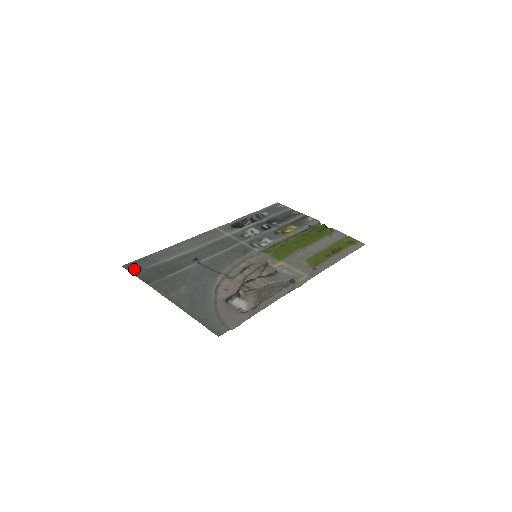
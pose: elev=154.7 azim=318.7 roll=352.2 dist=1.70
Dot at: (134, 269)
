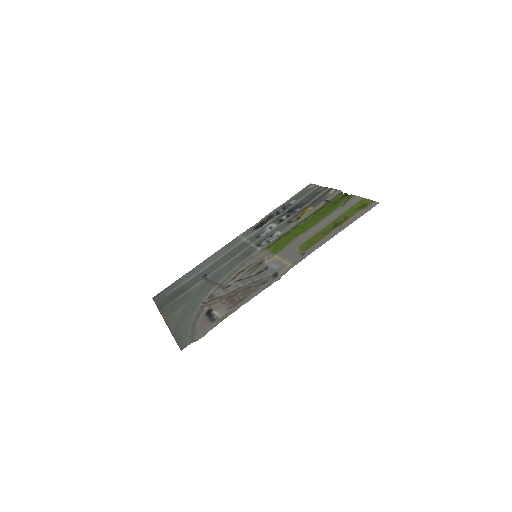
Dot at: (158, 298)
